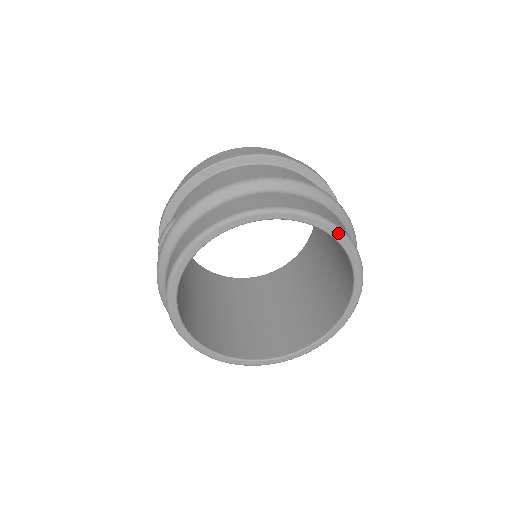
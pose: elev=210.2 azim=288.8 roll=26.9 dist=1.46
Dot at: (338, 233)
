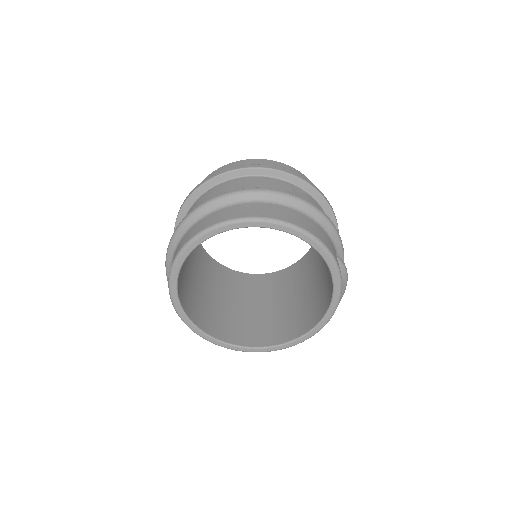
Dot at: (294, 230)
